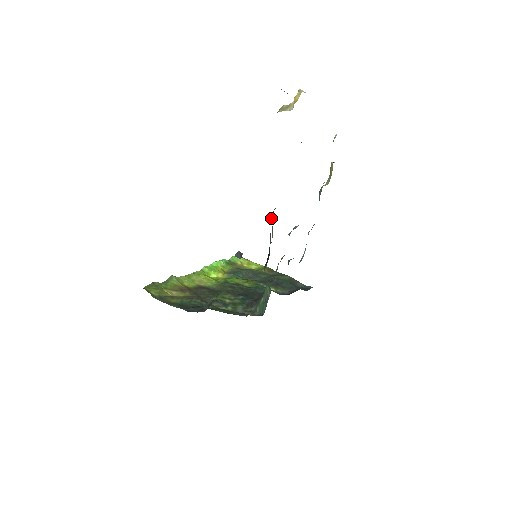
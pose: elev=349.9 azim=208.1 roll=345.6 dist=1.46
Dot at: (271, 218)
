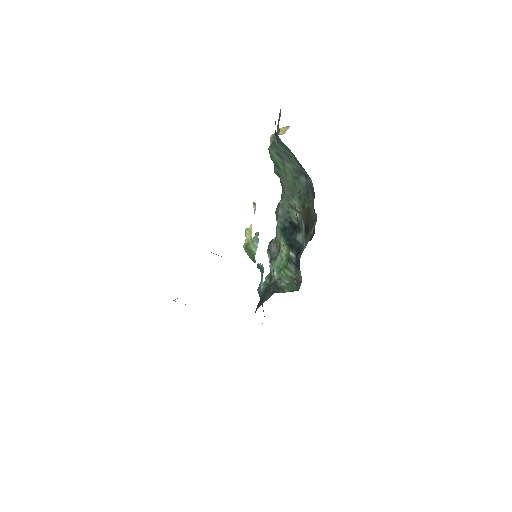
Dot at: (279, 207)
